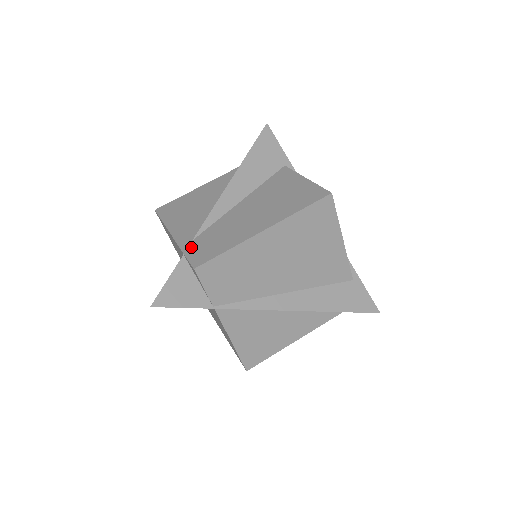
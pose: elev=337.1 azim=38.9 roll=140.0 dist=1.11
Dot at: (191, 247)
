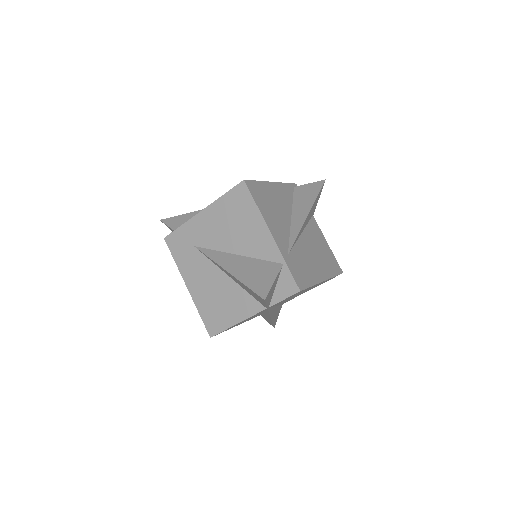
Dot at: (291, 263)
